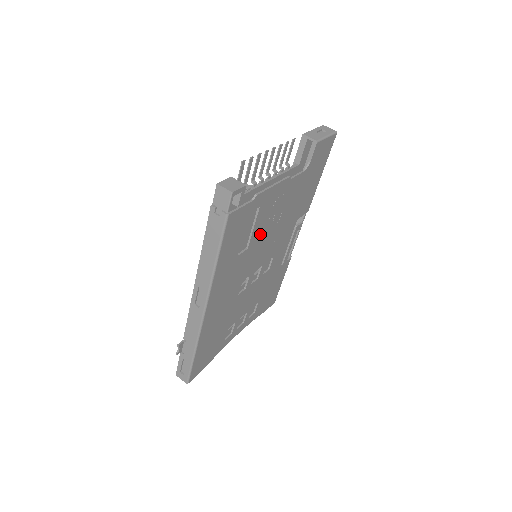
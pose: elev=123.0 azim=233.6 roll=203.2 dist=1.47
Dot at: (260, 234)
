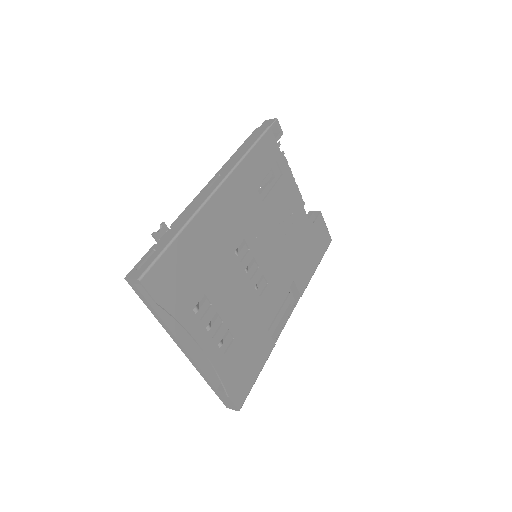
Dot at: (273, 210)
